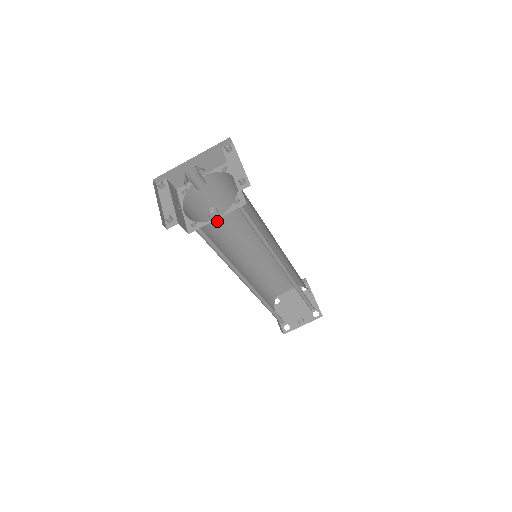
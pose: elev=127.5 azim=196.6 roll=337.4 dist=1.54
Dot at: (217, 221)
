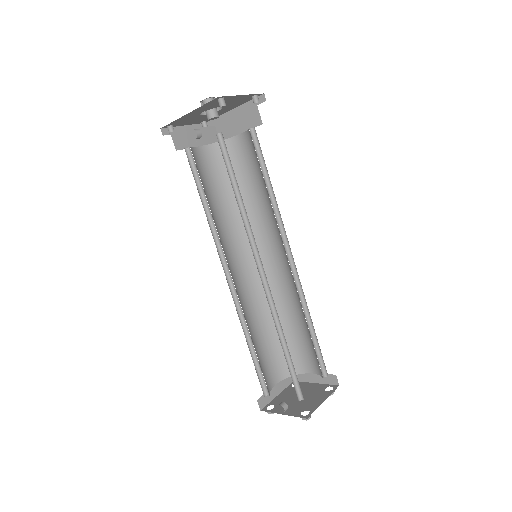
Dot at: (243, 199)
